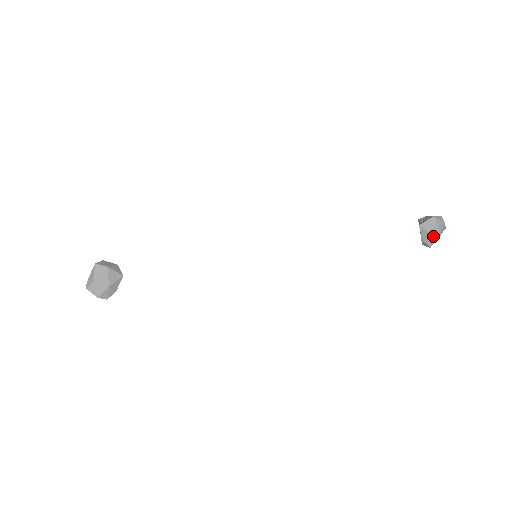
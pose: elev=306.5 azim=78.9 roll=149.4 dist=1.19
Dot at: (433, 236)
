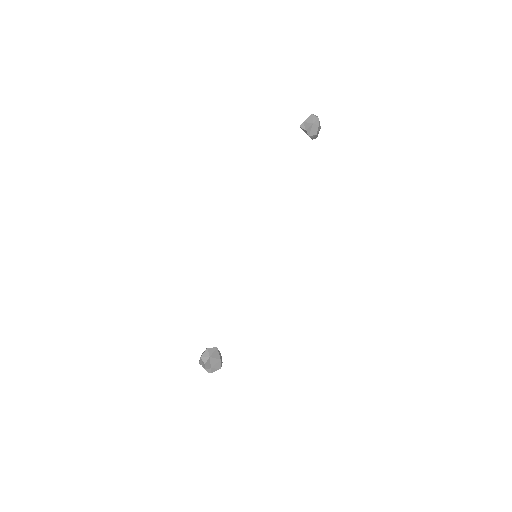
Dot at: (318, 132)
